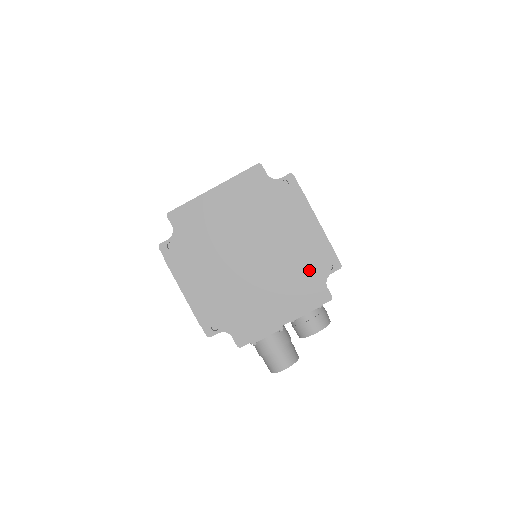
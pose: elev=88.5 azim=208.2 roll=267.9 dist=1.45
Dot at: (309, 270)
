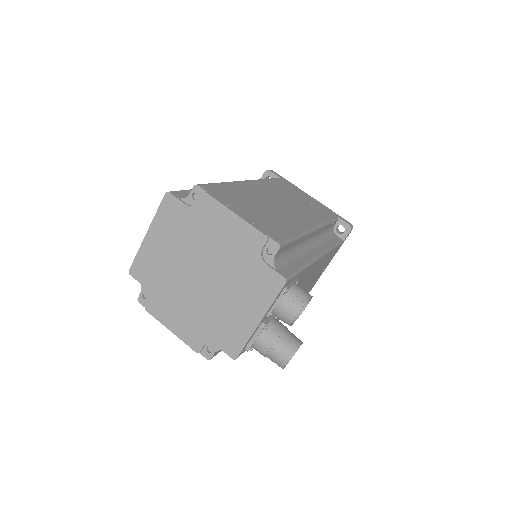
Dot at: (253, 264)
